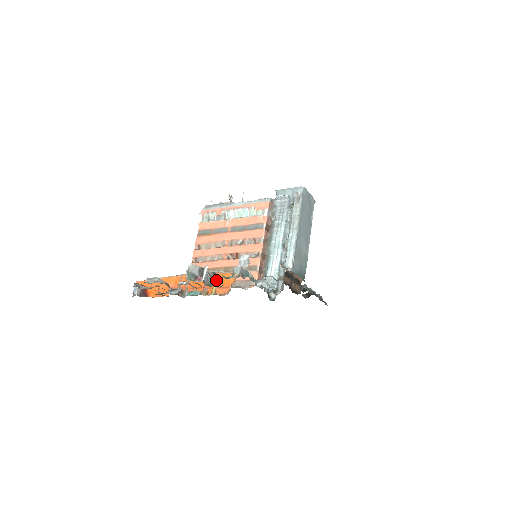
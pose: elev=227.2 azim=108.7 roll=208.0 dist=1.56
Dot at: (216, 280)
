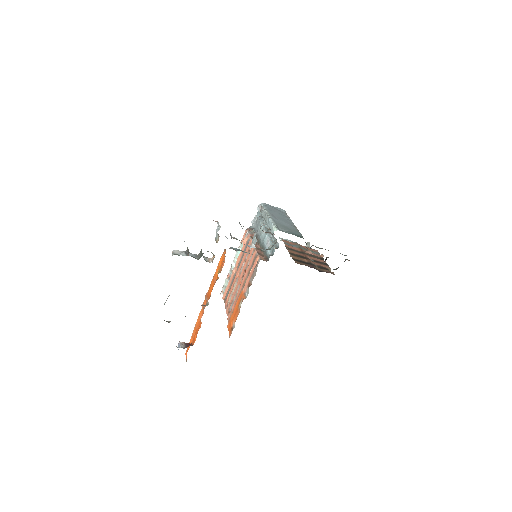
Dot at: (210, 260)
